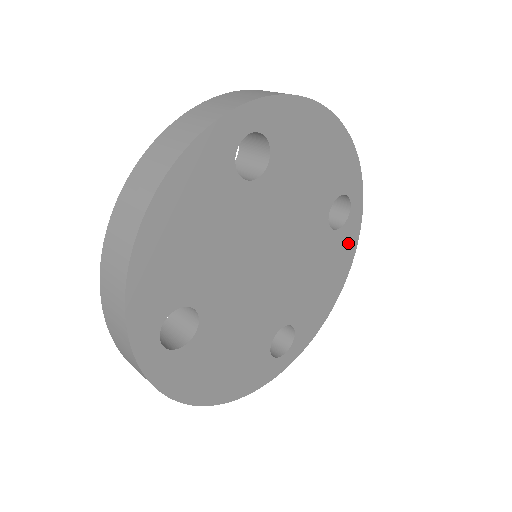
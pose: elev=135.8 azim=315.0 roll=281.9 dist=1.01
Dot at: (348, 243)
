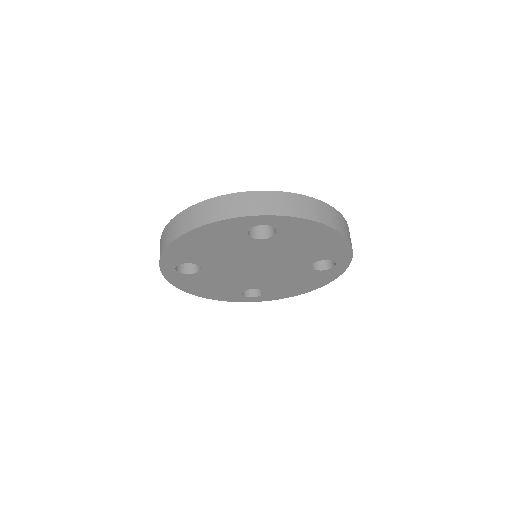
Dot at: (326, 277)
